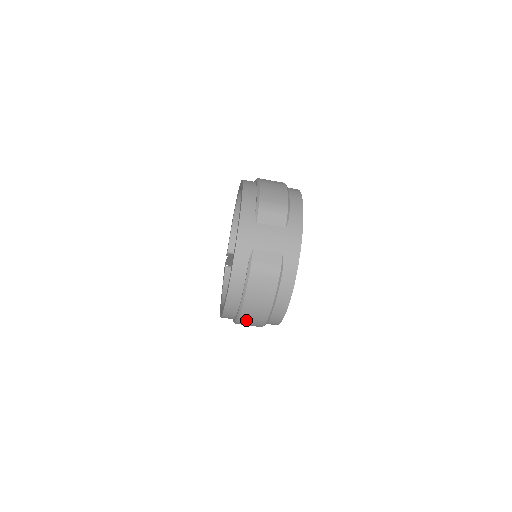
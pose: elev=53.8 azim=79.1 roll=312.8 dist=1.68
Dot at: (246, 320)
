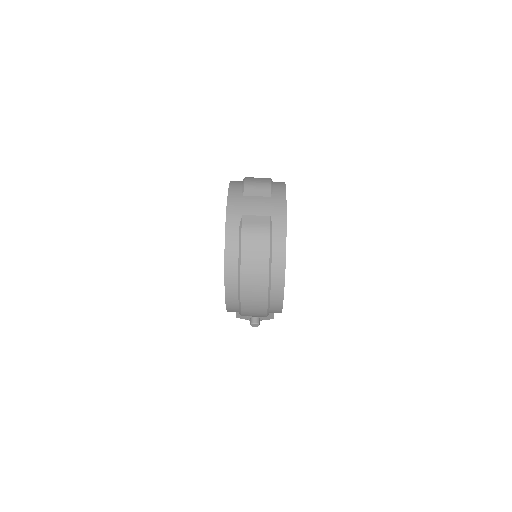
Dot at: (248, 295)
